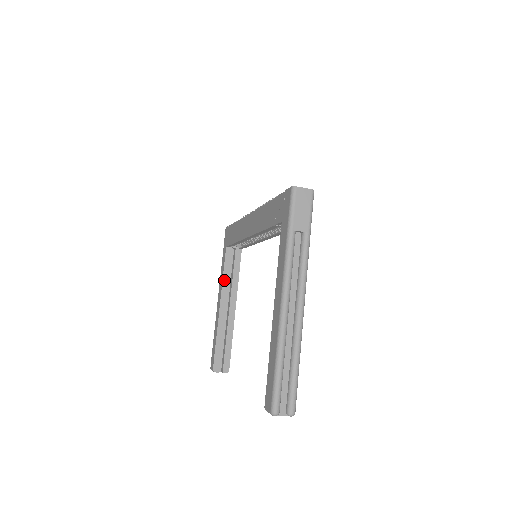
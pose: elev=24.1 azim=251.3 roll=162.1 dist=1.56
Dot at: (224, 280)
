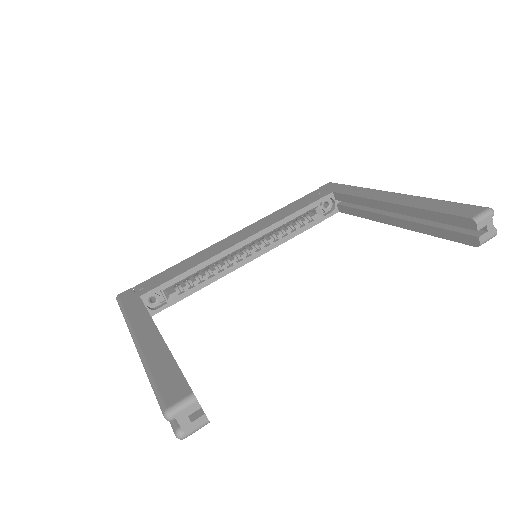
Dot at: (151, 317)
